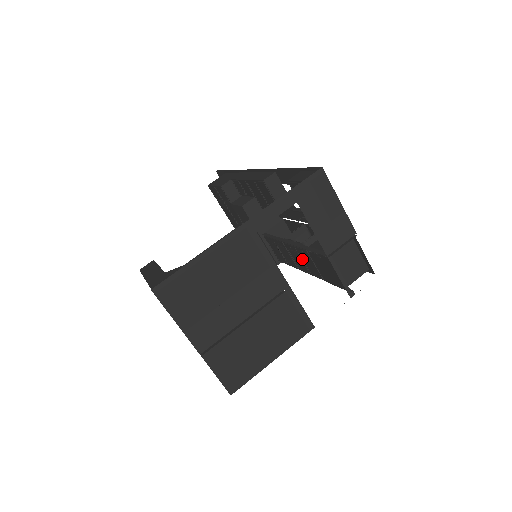
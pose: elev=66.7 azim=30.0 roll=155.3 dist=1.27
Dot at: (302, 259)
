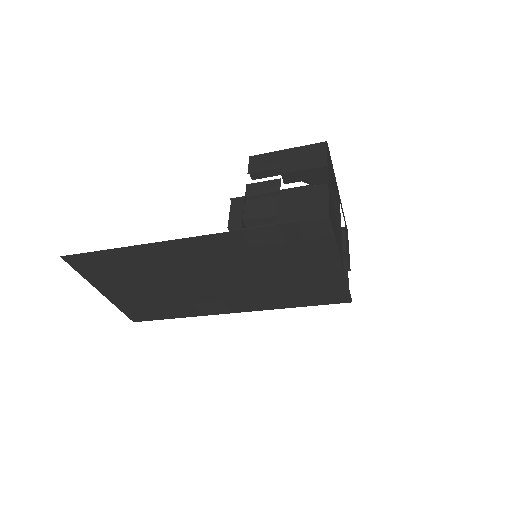
Dot at: occluded
